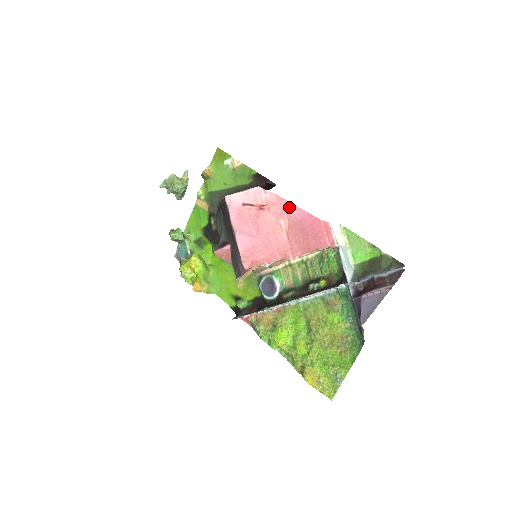
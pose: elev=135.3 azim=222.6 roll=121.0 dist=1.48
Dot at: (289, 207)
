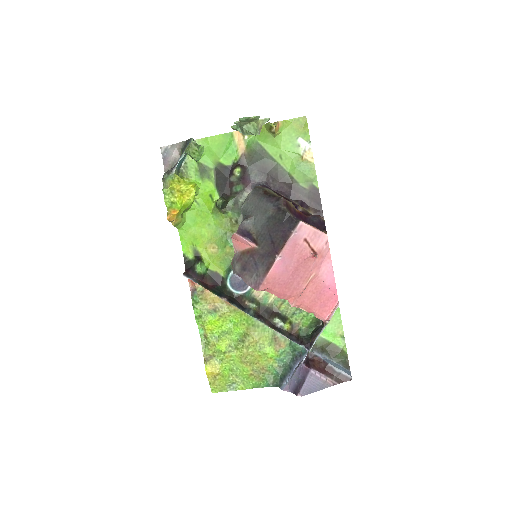
Dot at: (328, 269)
